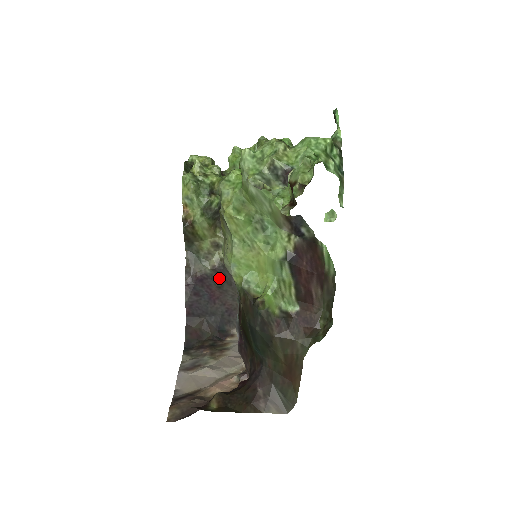
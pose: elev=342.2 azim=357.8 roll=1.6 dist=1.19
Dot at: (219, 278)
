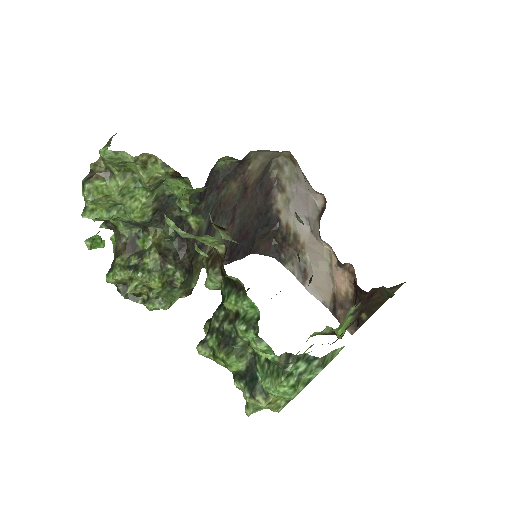
Dot at: (234, 239)
